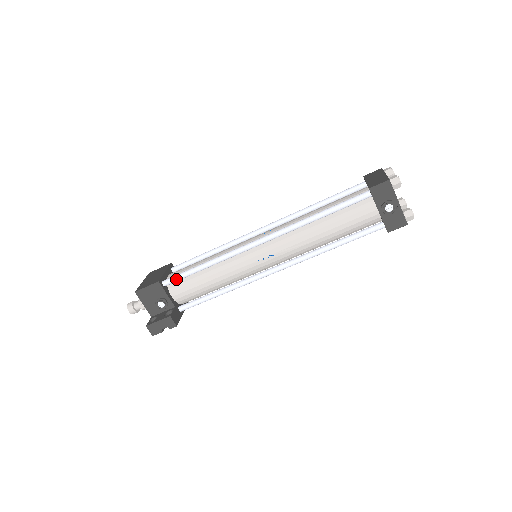
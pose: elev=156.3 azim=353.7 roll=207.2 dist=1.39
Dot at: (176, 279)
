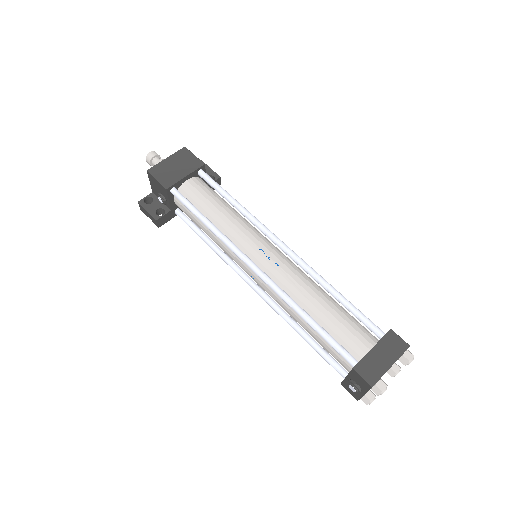
Dot at: (181, 202)
